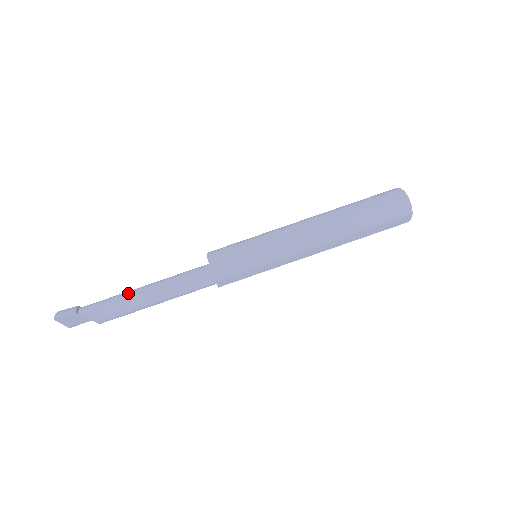
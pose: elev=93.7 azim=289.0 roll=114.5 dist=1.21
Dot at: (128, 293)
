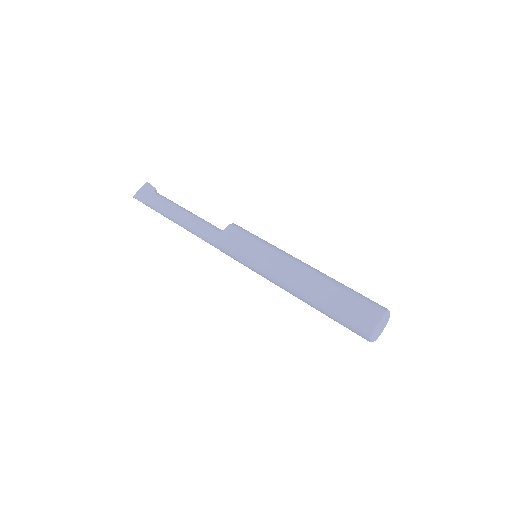
Dot at: occluded
